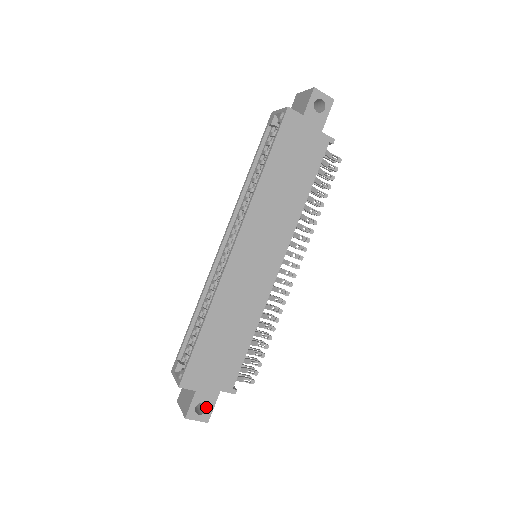
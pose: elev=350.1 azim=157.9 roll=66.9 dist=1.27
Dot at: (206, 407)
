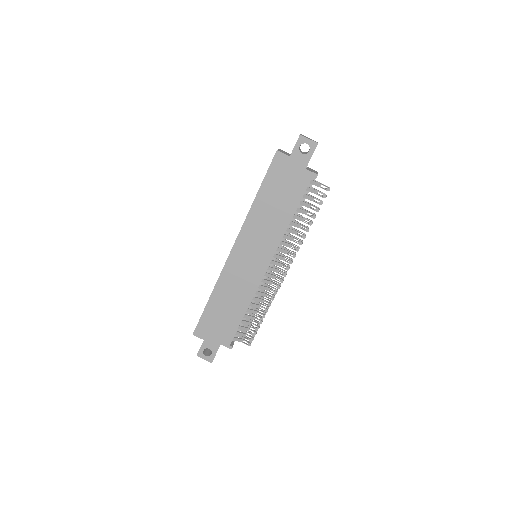
Dot at: (212, 352)
